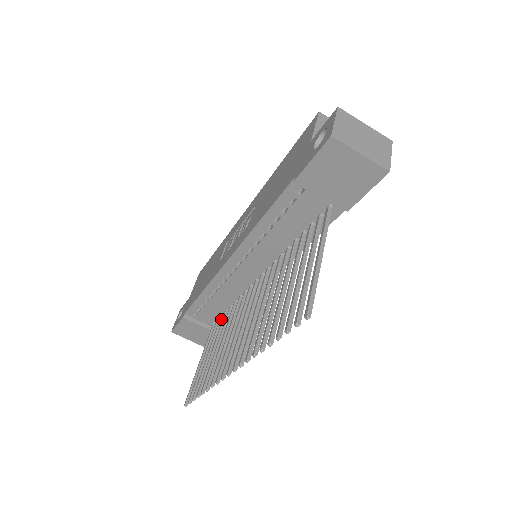
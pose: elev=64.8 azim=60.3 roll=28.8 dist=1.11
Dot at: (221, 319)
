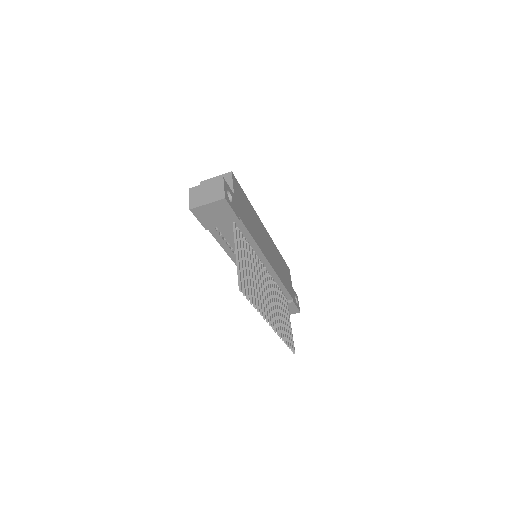
Dot at: occluded
